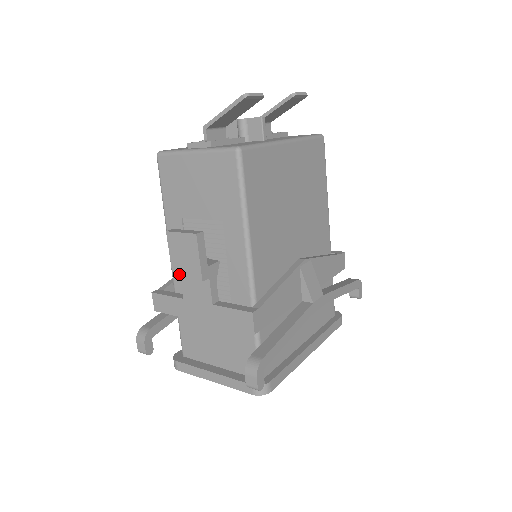
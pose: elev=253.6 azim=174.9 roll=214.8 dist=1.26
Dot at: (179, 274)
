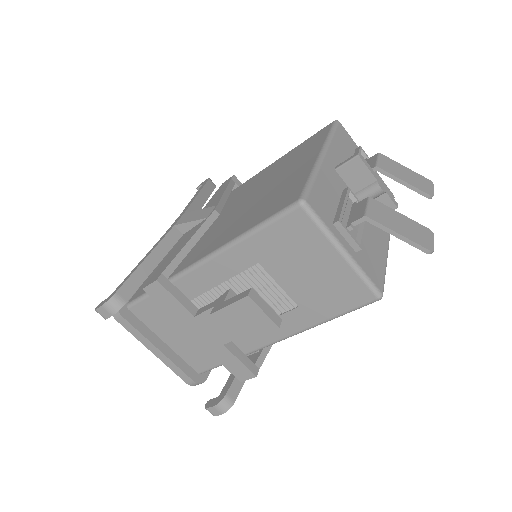
Dot at: (220, 320)
